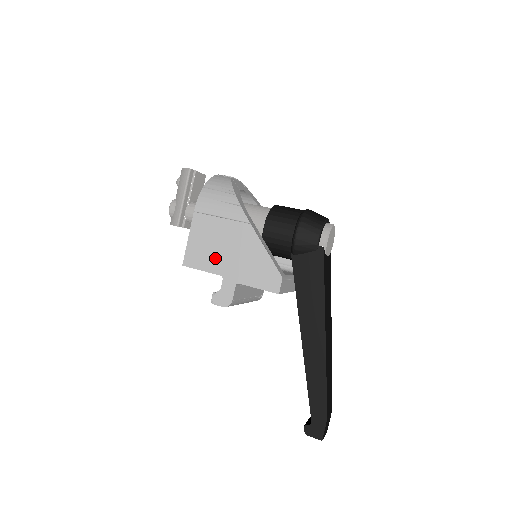
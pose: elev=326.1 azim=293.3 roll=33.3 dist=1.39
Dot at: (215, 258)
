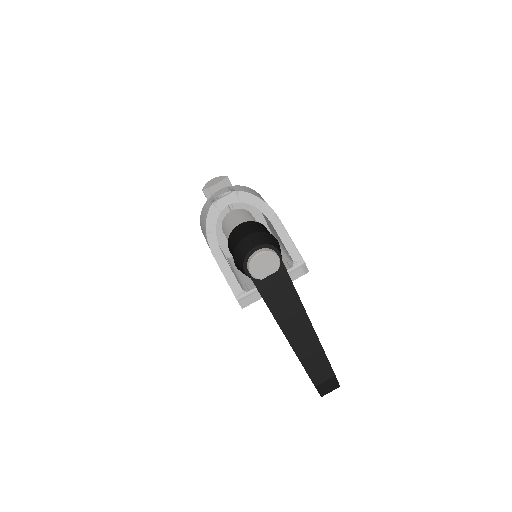
Dot at: occluded
